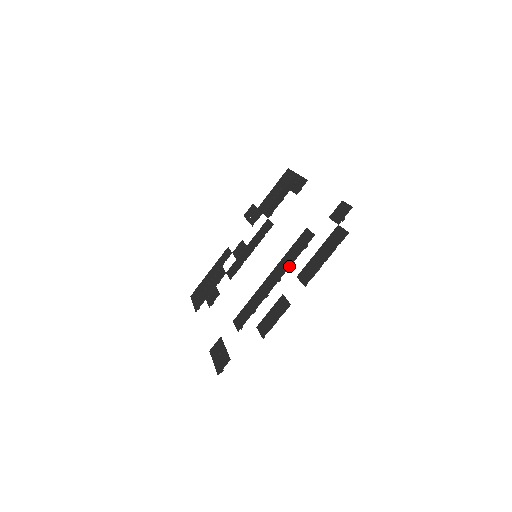
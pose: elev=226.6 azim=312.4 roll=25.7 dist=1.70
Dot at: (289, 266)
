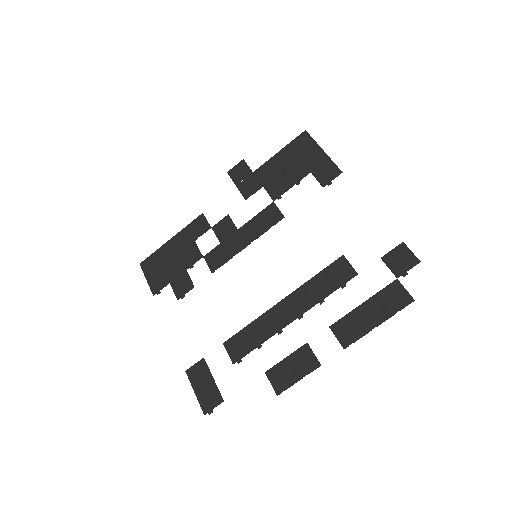
Dot at: (316, 303)
